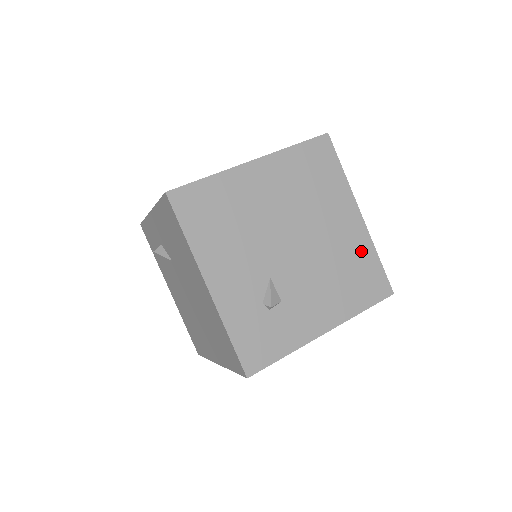
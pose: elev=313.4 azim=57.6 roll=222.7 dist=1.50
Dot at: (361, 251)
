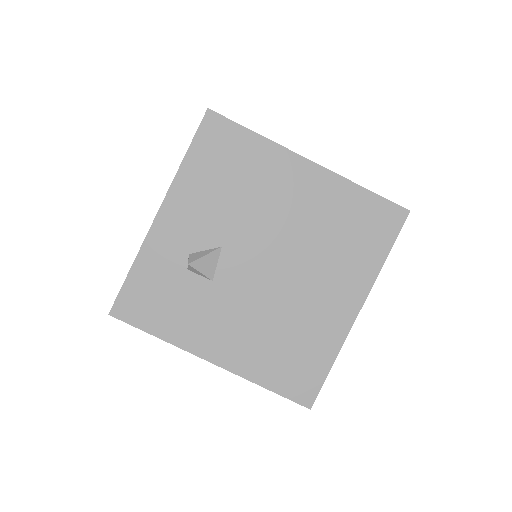
Dot at: occluded
